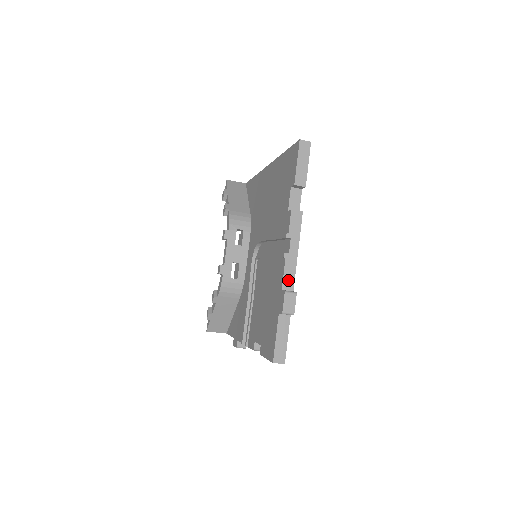
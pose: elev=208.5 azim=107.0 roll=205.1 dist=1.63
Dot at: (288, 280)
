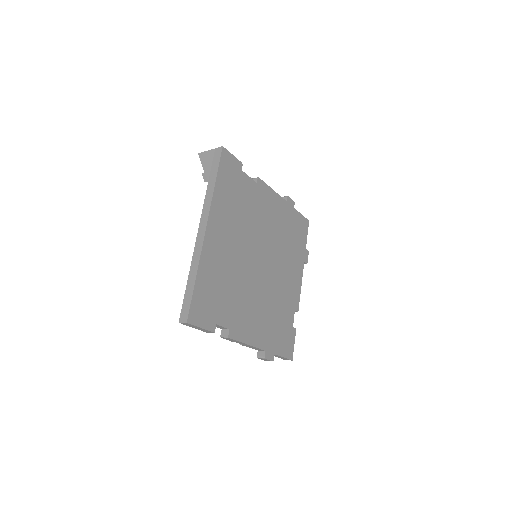
Dot at: (257, 349)
